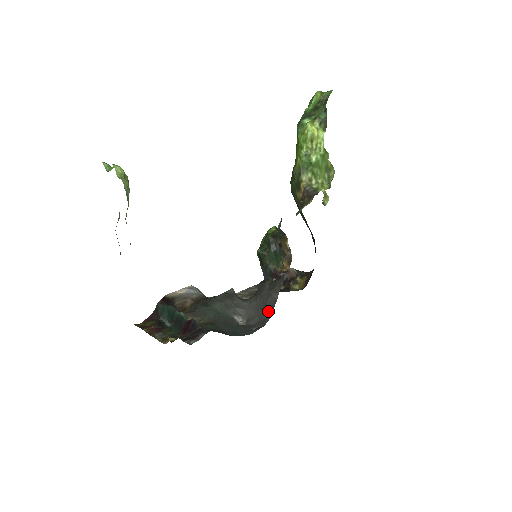
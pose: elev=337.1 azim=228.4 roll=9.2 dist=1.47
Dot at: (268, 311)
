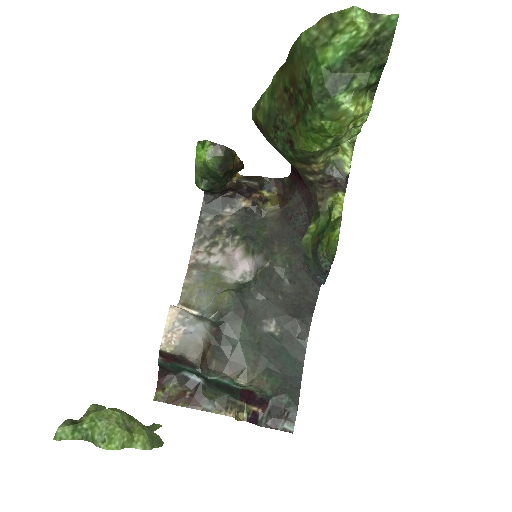
Dot at: (306, 313)
